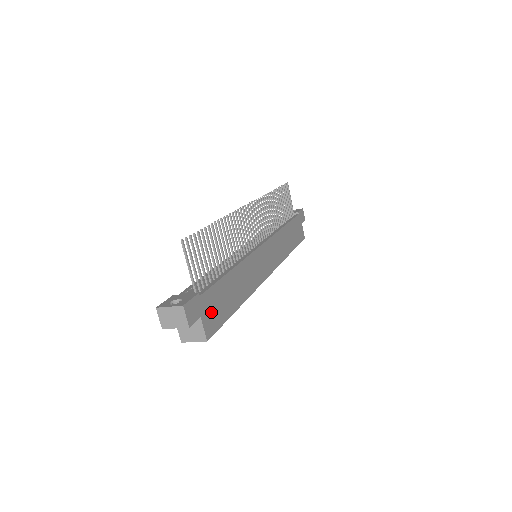
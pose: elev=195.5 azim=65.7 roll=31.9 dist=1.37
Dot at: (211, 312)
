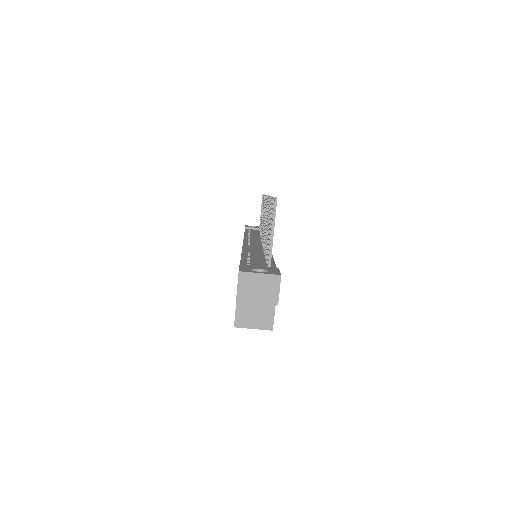
Dot at: occluded
